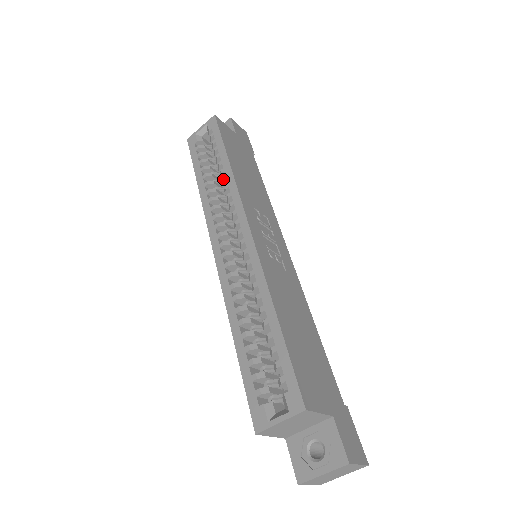
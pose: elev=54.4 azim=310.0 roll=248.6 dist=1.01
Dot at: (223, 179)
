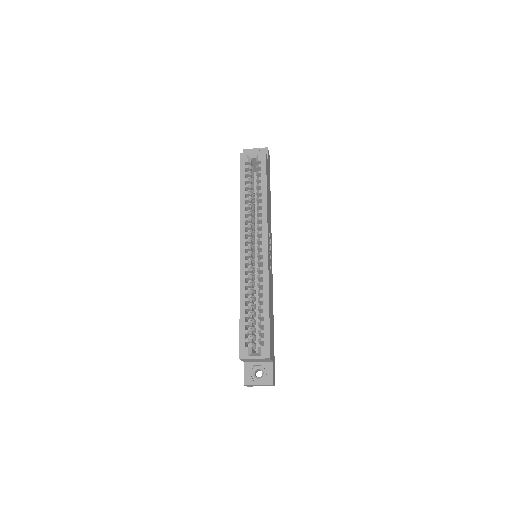
Dot at: (259, 204)
